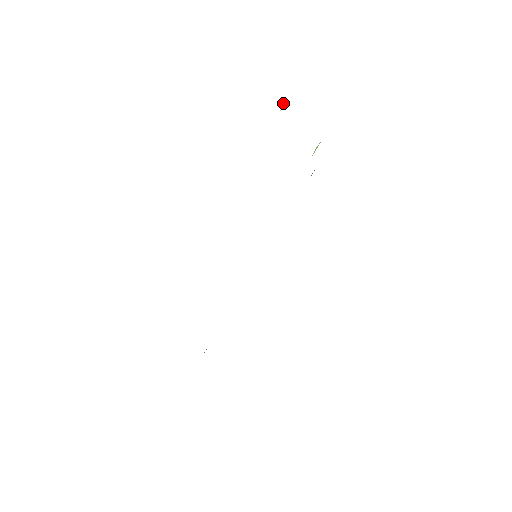
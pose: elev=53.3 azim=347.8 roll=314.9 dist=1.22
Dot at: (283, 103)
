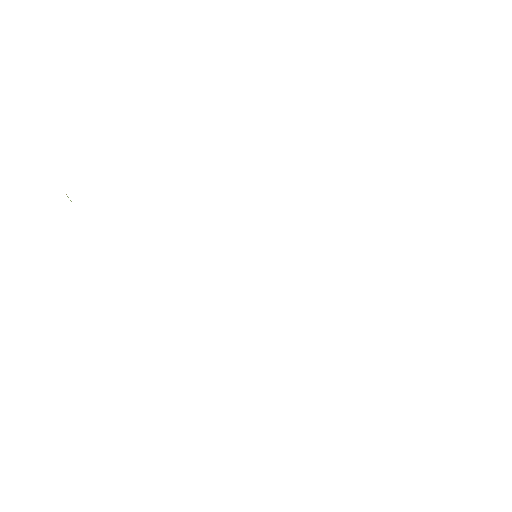
Dot at: occluded
